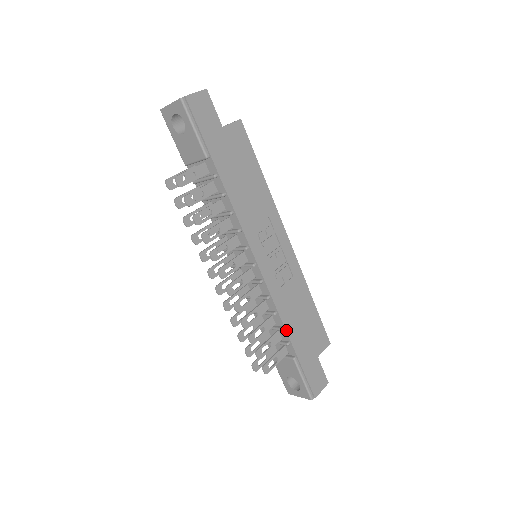
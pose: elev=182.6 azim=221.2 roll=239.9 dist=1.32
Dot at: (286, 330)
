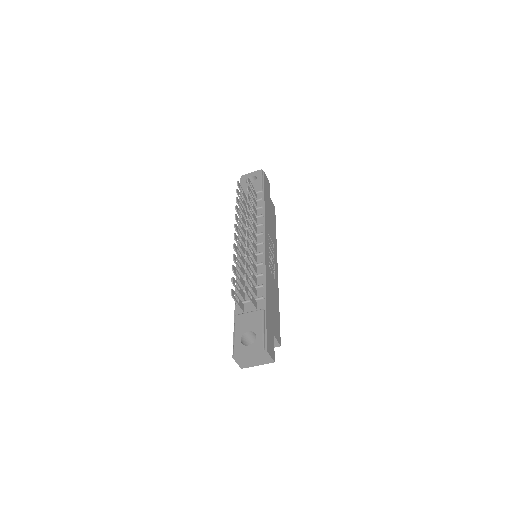
Dot at: (266, 288)
